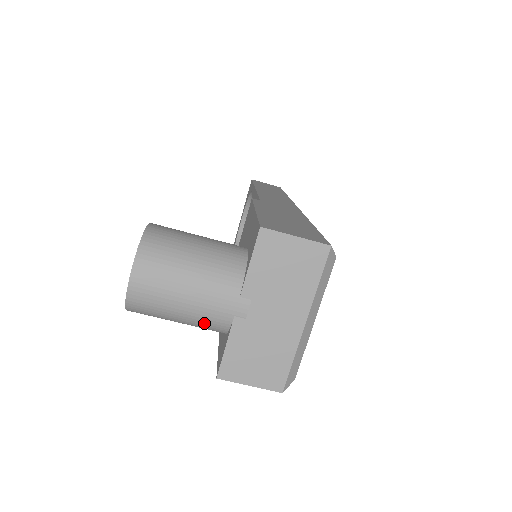
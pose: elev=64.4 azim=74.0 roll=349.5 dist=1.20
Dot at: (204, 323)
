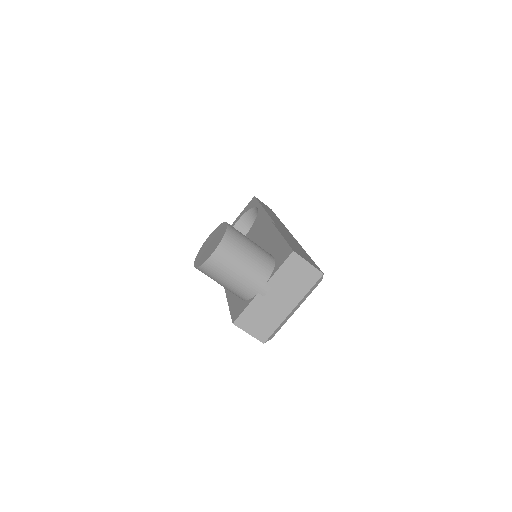
Dot at: (239, 291)
